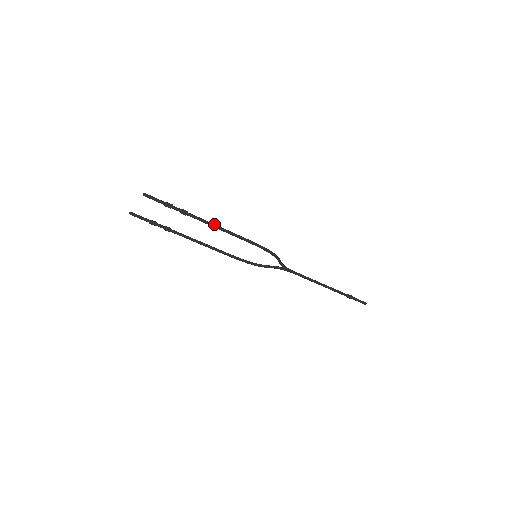
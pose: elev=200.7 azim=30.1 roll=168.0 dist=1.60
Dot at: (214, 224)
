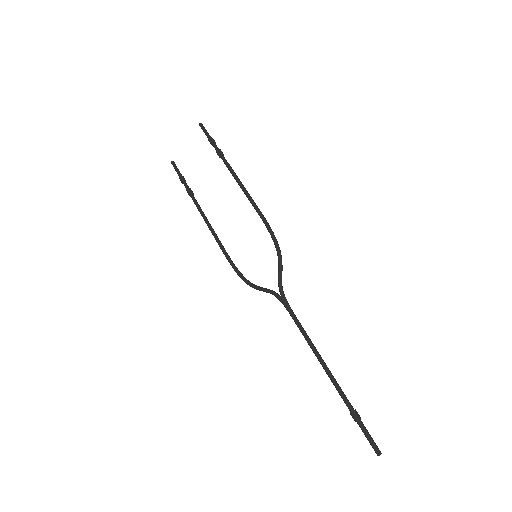
Dot at: occluded
